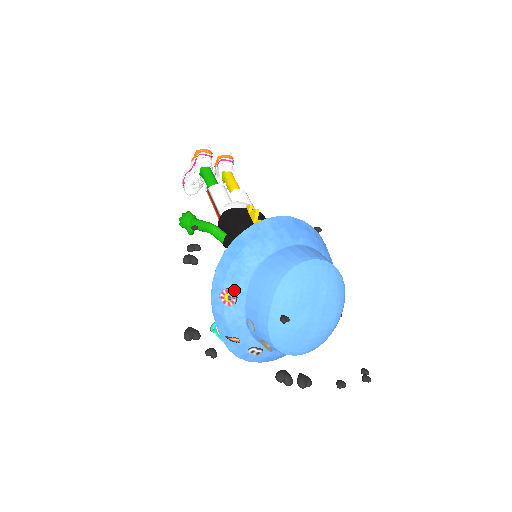
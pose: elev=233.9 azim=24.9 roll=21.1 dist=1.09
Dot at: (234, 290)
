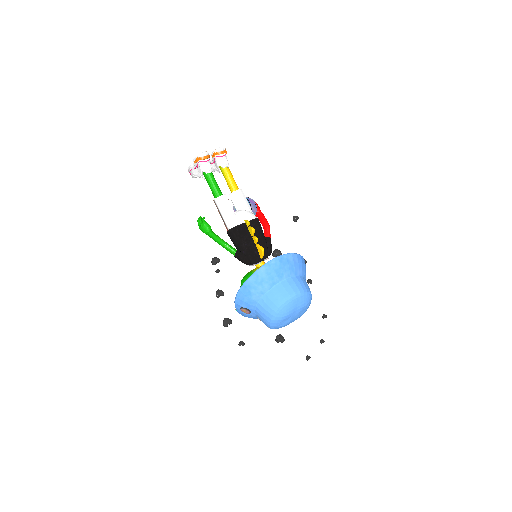
Dot at: (248, 309)
